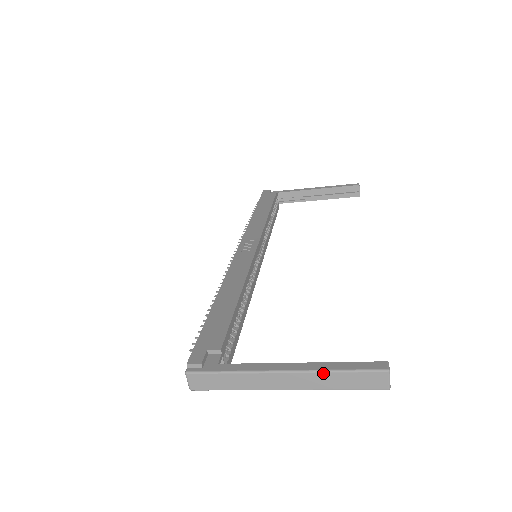
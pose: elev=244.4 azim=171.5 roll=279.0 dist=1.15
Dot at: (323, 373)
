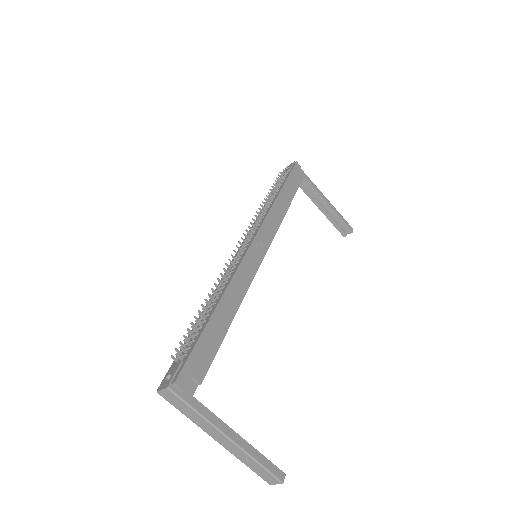
Dot at: (249, 457)
